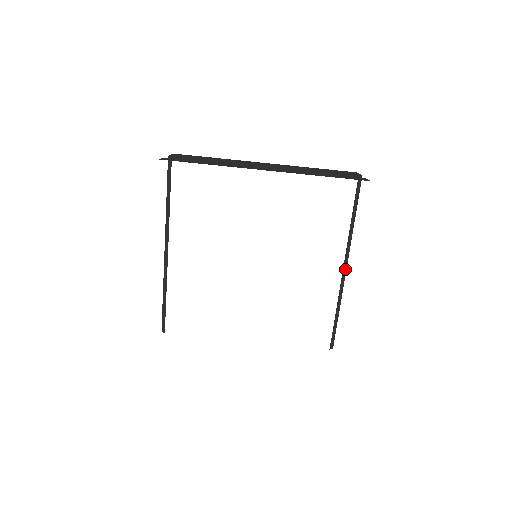
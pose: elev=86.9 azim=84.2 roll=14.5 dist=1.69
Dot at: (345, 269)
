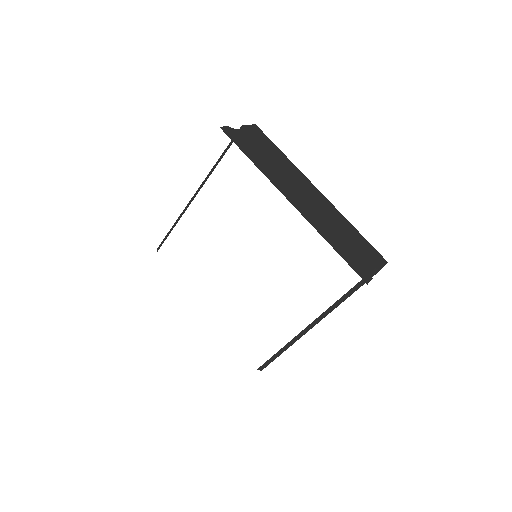
Dot at: (311, 326)
